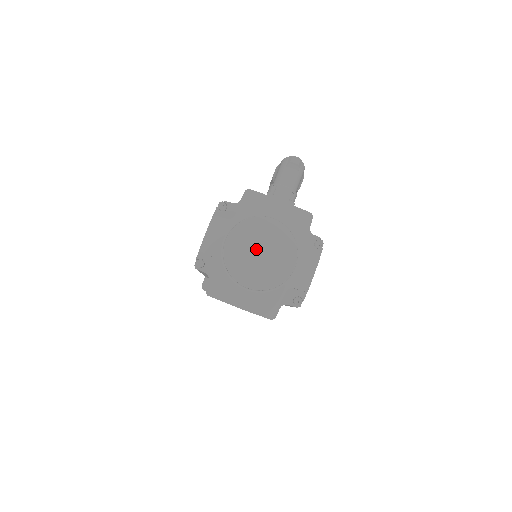
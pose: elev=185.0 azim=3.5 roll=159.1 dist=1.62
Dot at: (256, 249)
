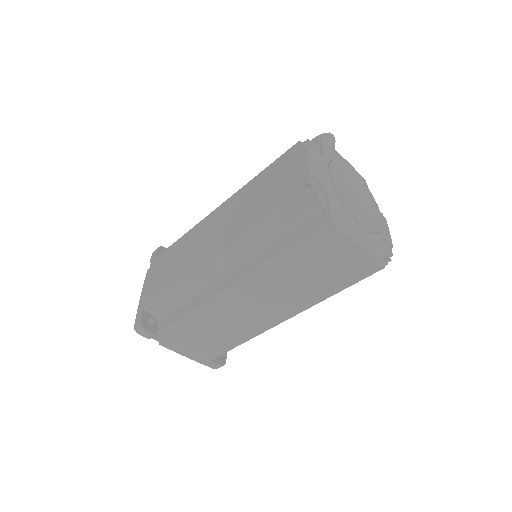
Dot at: (353, 190)
